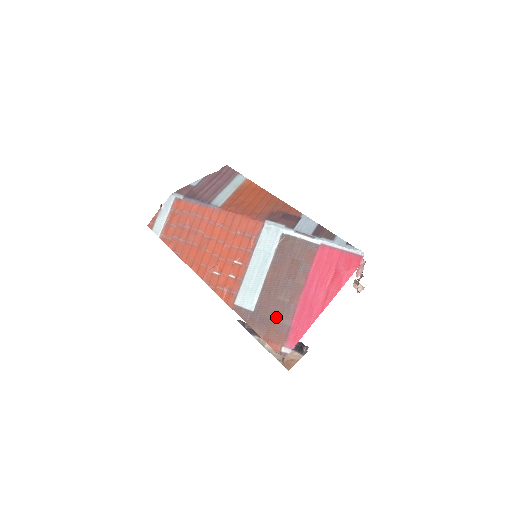
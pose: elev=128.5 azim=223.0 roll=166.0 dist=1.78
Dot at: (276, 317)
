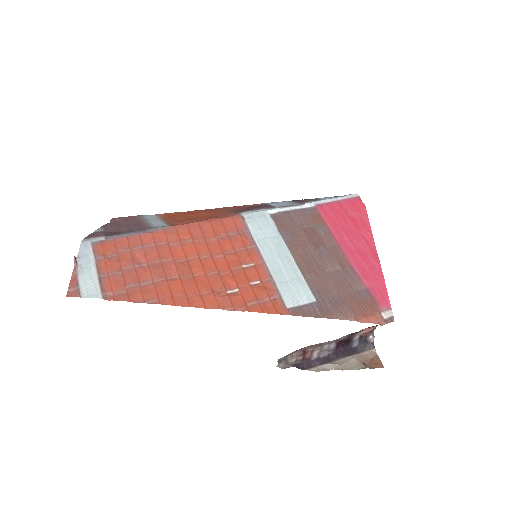
Dot at: (345, 289)
